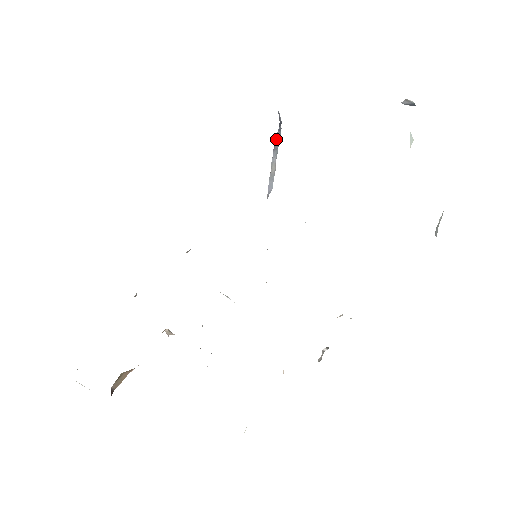
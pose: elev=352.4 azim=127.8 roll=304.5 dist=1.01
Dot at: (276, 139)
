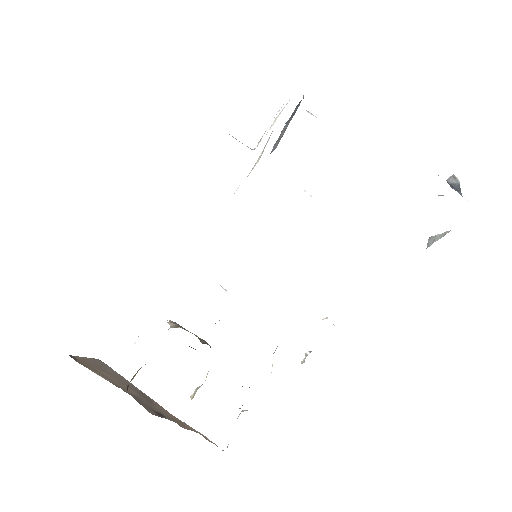
Dot at: occluded
